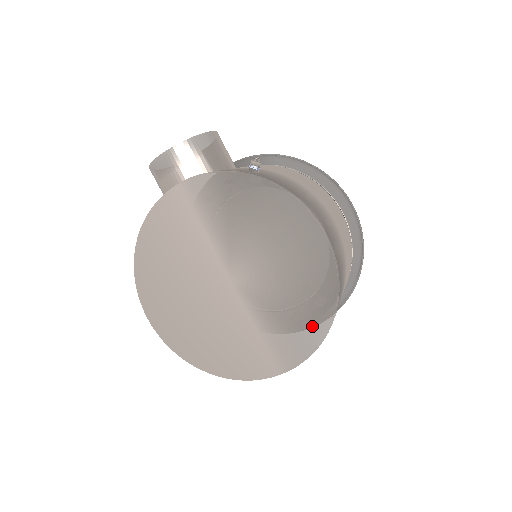
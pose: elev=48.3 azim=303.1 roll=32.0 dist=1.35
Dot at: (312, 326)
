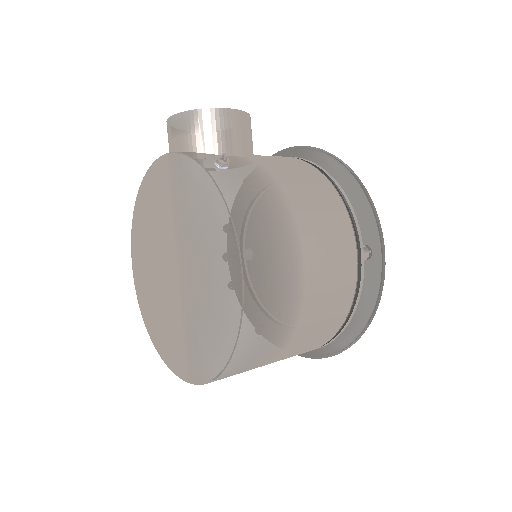
Dot at: (214, 356)
